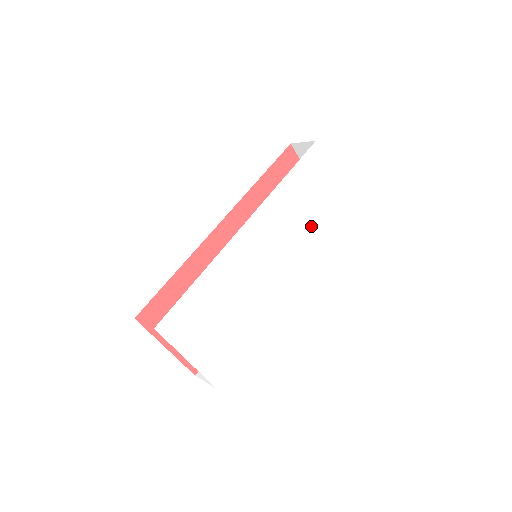
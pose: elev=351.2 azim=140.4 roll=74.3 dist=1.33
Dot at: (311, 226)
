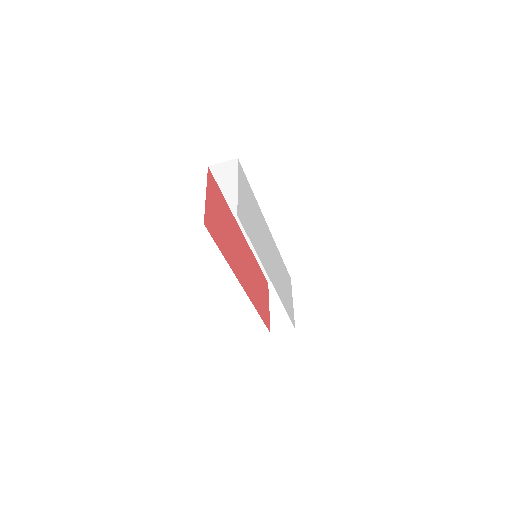
Dot at: (283, 291)
